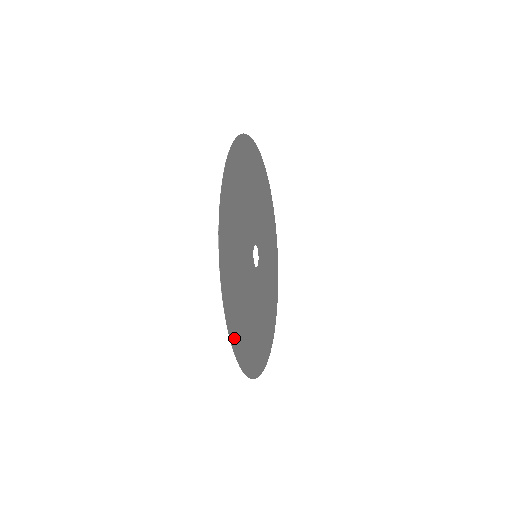
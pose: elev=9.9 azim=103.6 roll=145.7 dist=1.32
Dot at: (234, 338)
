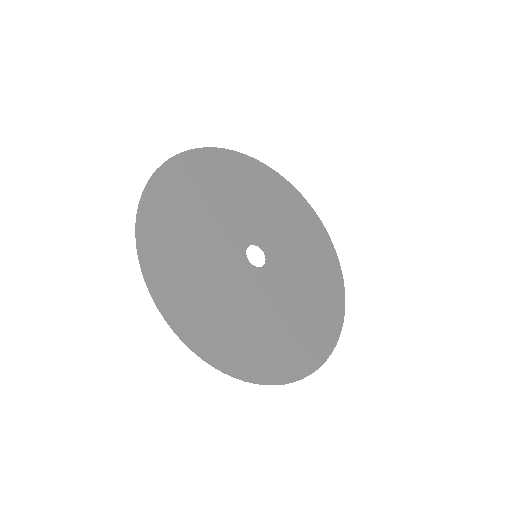
Dot at: (147, 240)
